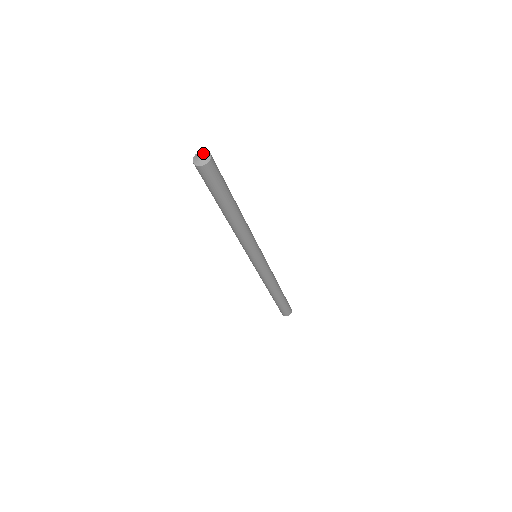
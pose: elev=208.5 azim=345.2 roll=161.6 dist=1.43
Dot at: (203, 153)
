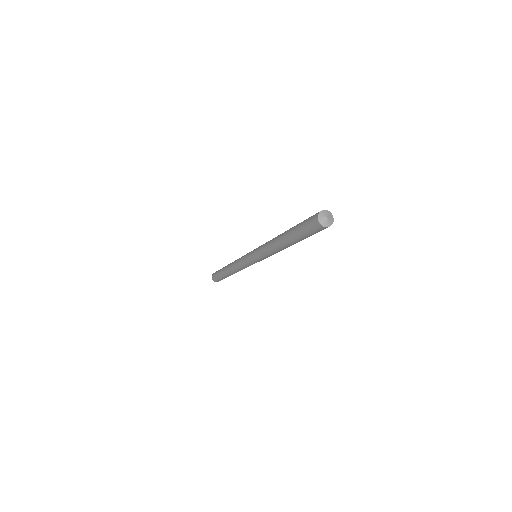
Dot at: (330, 216)
